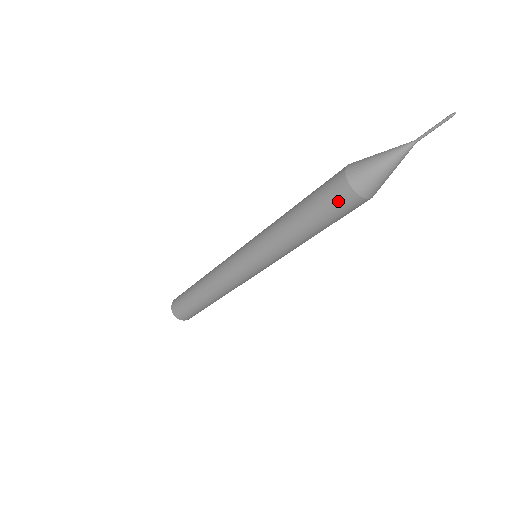
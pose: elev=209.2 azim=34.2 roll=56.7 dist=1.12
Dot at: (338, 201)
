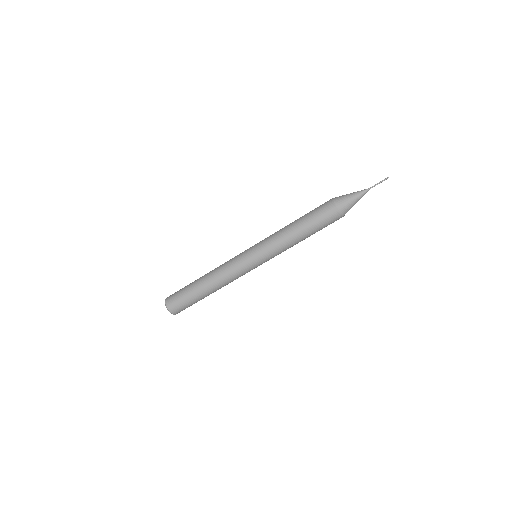
Dot at: (323, 206)
